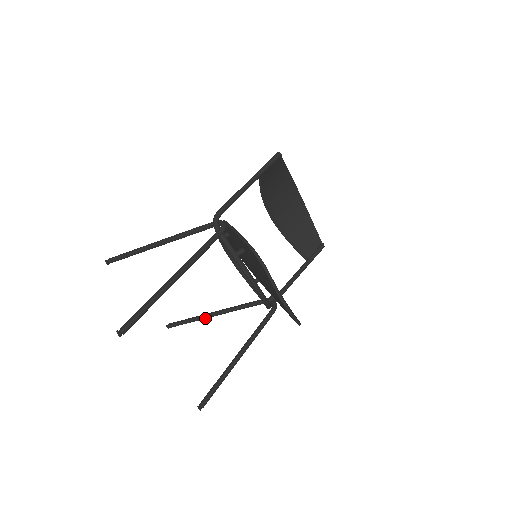
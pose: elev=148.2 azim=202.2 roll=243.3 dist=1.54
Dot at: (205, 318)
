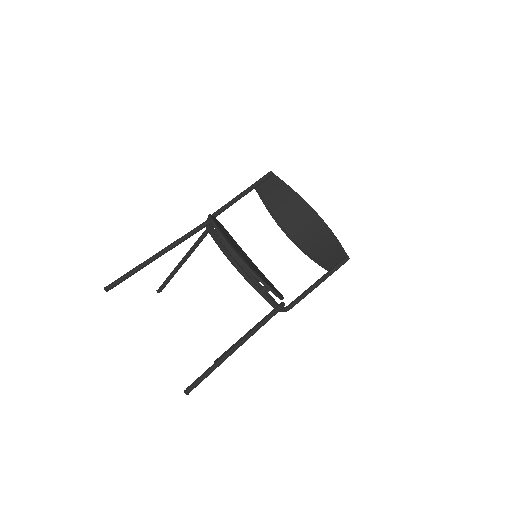
Dot at: occluded
